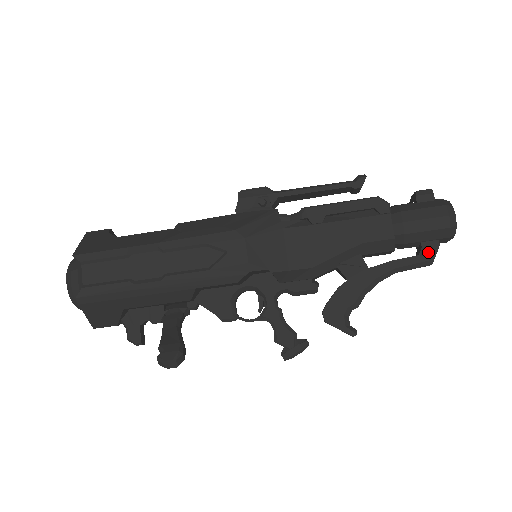
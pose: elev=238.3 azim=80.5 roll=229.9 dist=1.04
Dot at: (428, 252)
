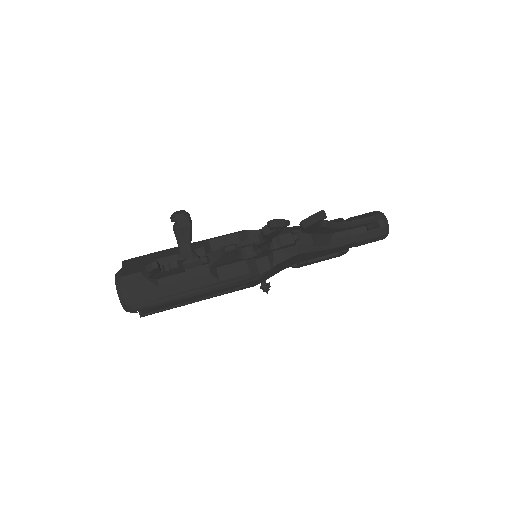
Dot at: occluded
